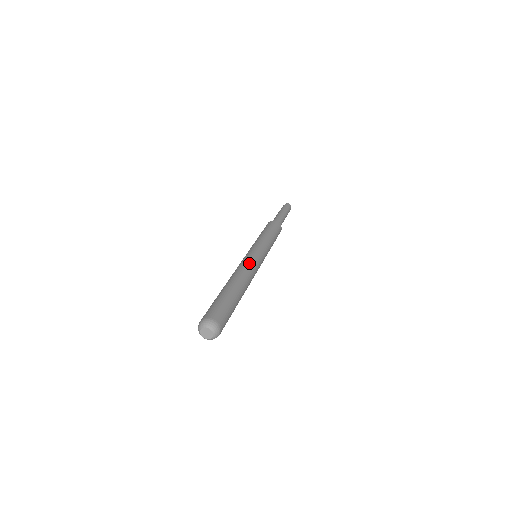
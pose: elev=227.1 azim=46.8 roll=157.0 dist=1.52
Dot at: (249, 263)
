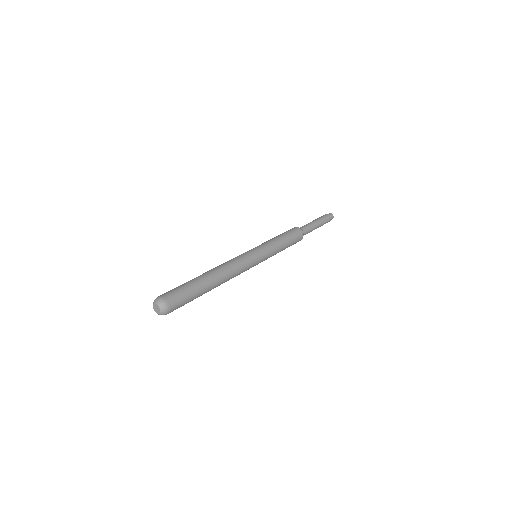
Dot at: (240, 263)
